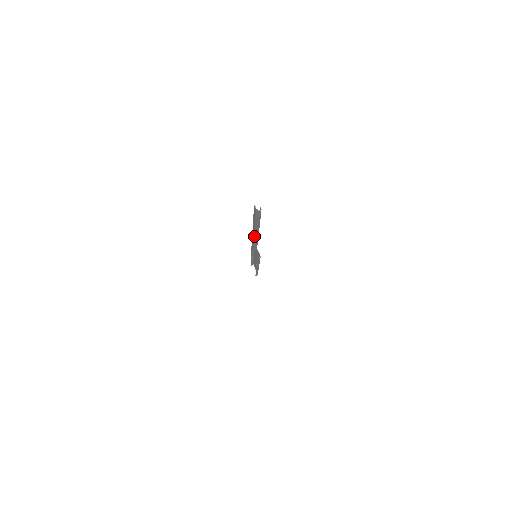
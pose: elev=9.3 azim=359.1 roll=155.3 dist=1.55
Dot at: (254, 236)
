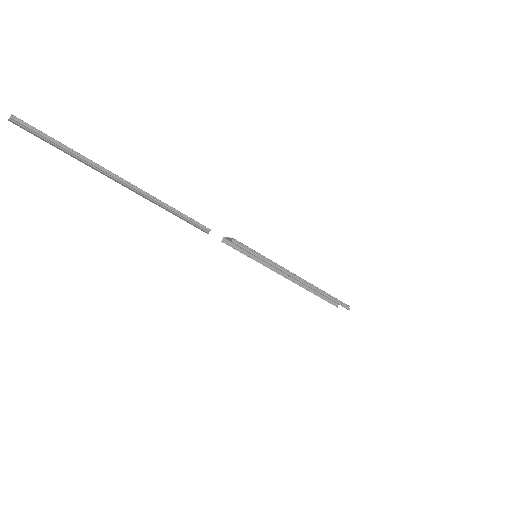
Dot at: (141, 195)
